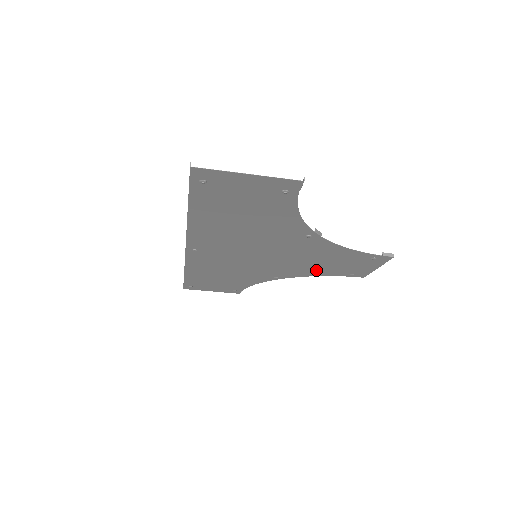
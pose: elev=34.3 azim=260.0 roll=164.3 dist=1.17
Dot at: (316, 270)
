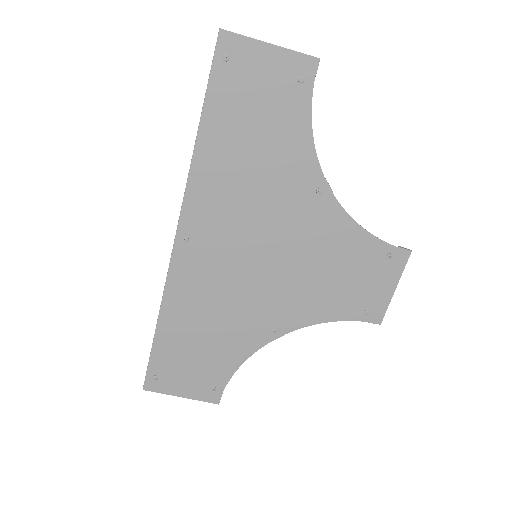
Dot at: (324, 301)
